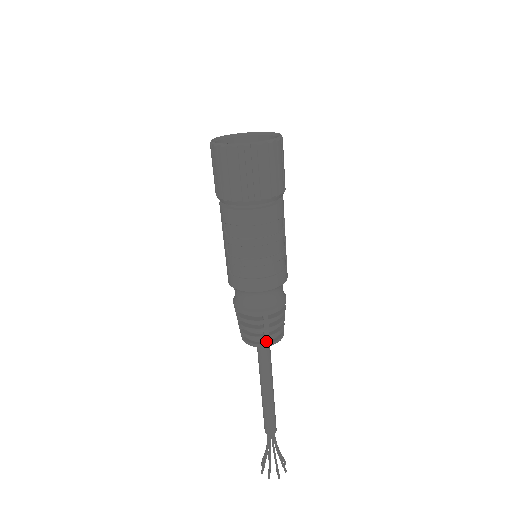
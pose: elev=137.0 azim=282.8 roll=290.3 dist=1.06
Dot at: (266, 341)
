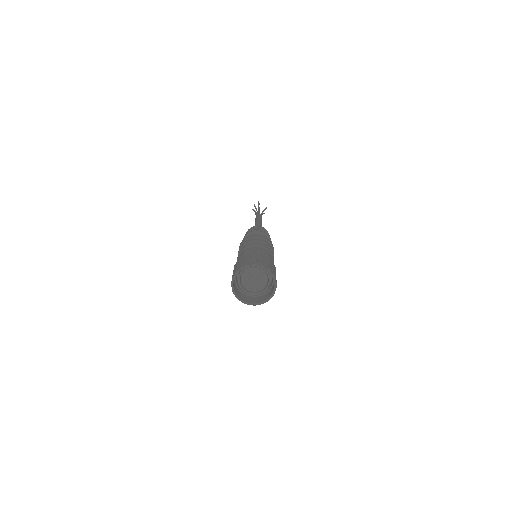
Dot at: occluded
